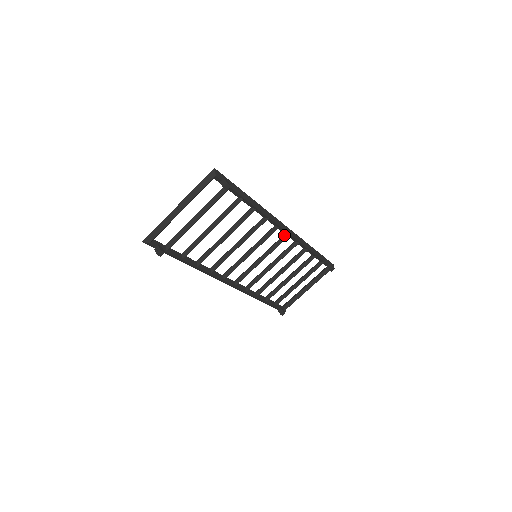
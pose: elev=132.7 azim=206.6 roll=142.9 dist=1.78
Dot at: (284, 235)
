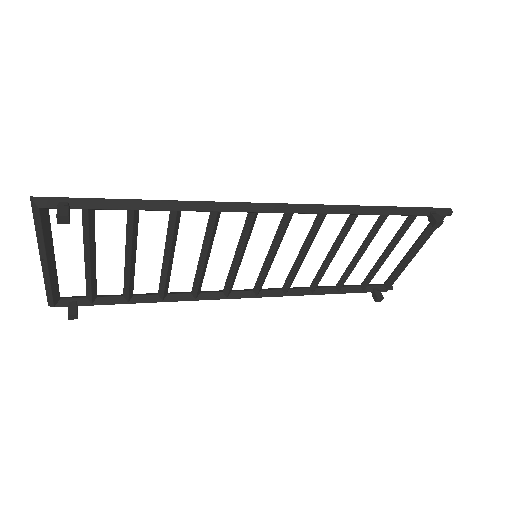
Dot at: (283, 215)
